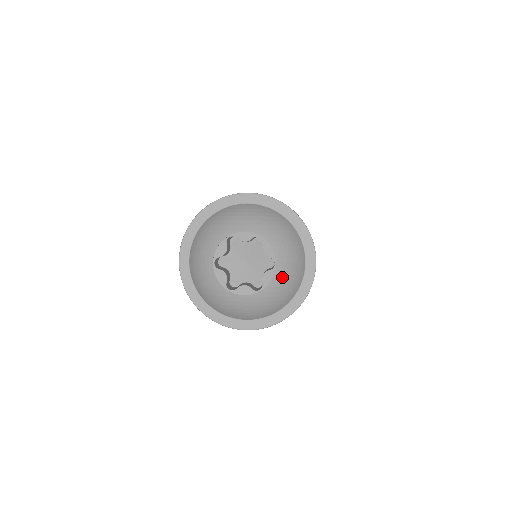
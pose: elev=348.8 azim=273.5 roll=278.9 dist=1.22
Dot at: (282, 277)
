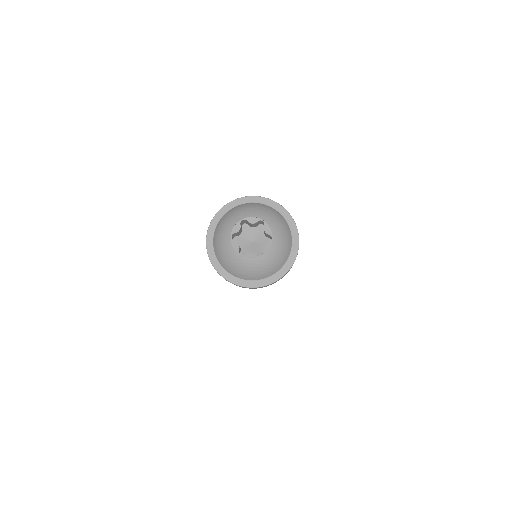
Dot at: (276, 248)
